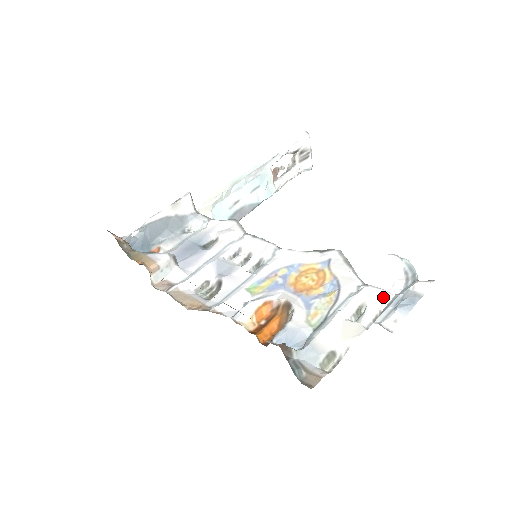
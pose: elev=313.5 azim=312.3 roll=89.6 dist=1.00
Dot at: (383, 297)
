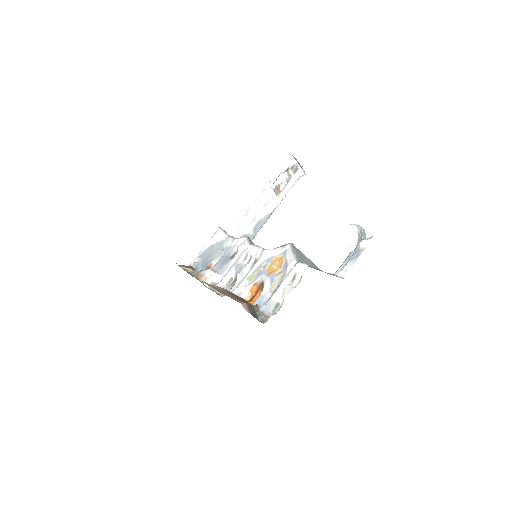
Dot at: (303, 268)
